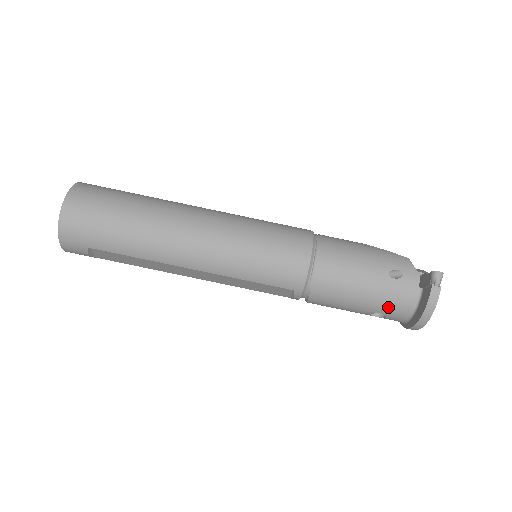
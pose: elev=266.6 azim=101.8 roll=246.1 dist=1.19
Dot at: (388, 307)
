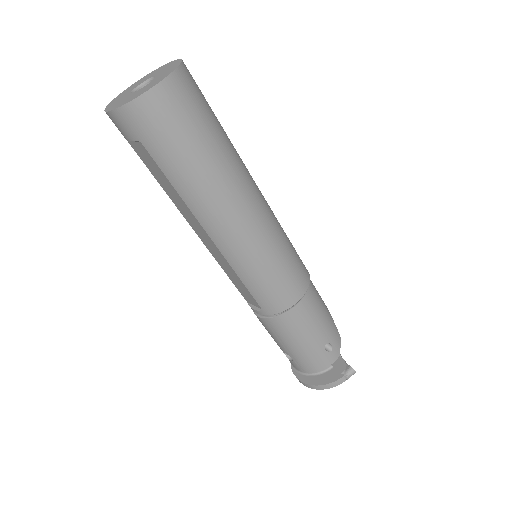
Dot at: (303, 361)
